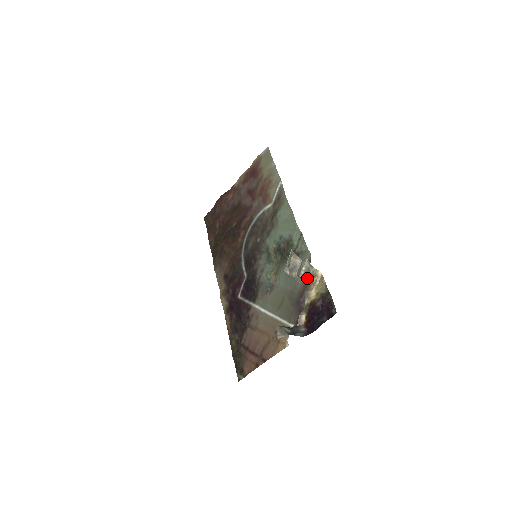
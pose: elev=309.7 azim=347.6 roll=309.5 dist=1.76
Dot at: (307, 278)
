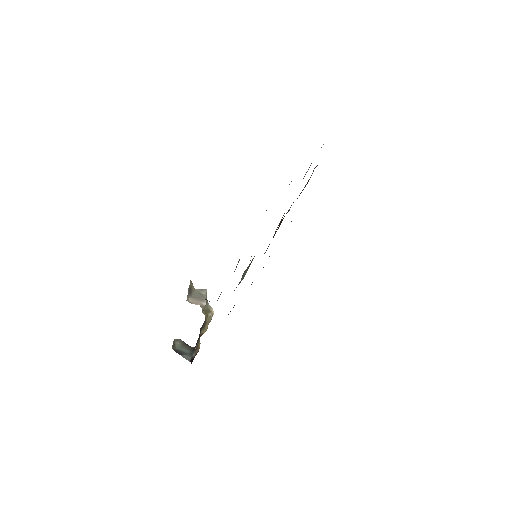
Dot at: (204, 309)
